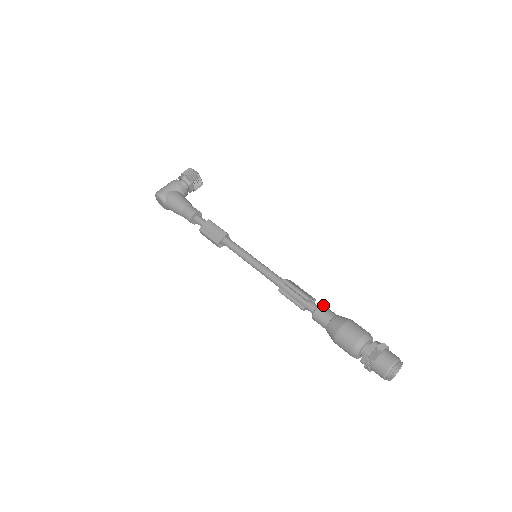
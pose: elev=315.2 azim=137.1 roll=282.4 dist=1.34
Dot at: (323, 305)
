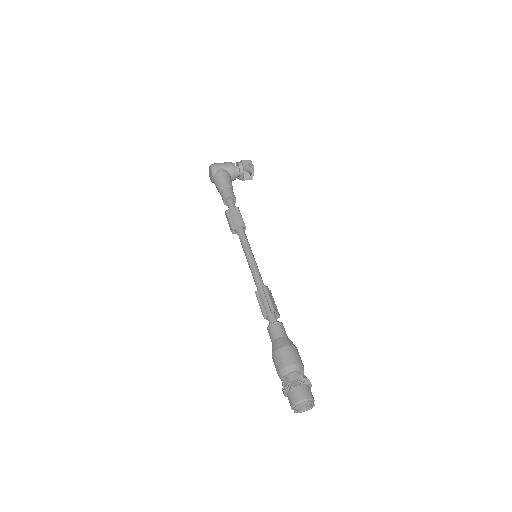
Dot at: (282, 323)
